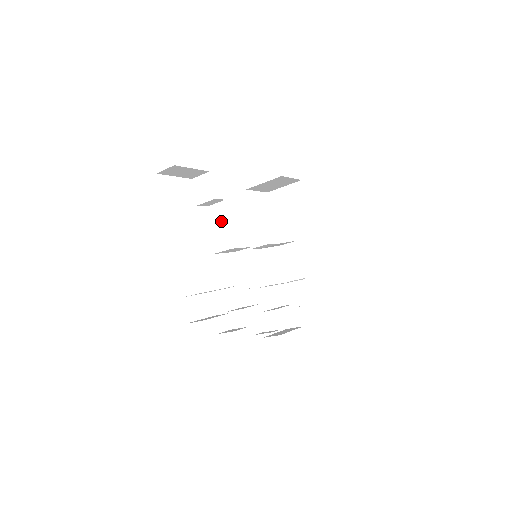
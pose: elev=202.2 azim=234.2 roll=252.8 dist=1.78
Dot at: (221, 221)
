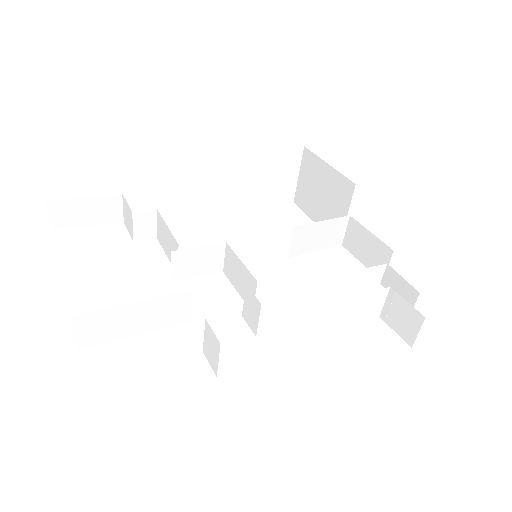
Dot at: (165, 237)
